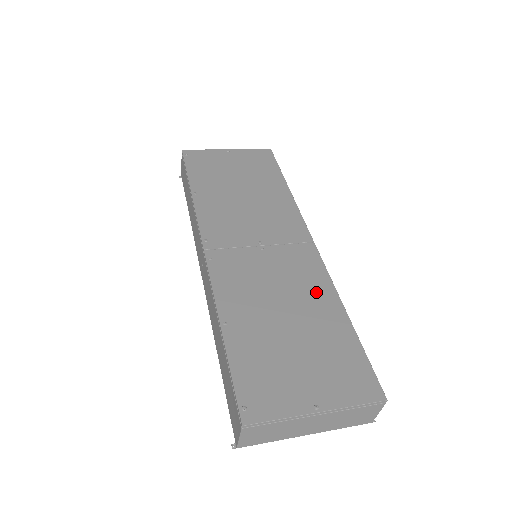
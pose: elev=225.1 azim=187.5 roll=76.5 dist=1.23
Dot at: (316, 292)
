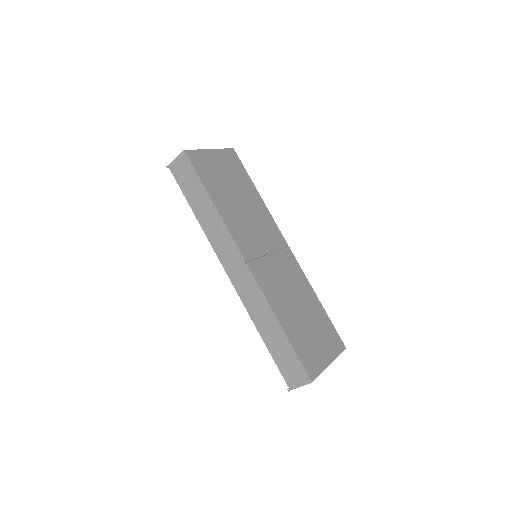
Dot at: (303, 287)
